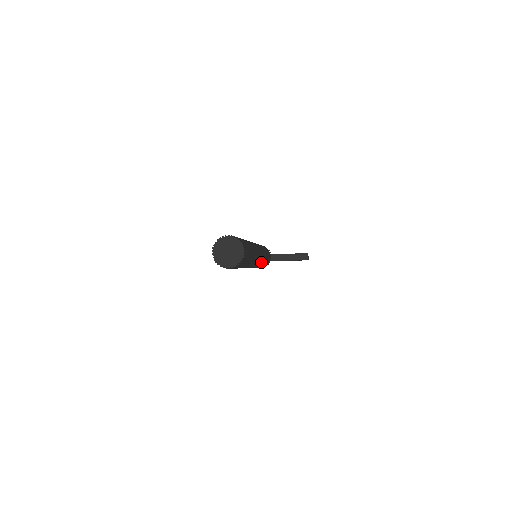
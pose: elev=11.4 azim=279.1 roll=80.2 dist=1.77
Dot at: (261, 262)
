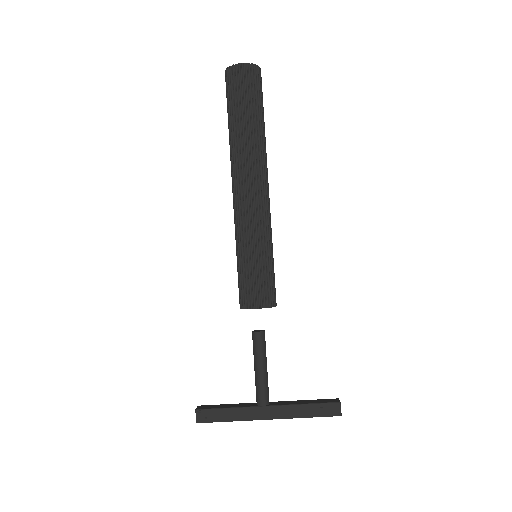
Dot at: (266, 215)
